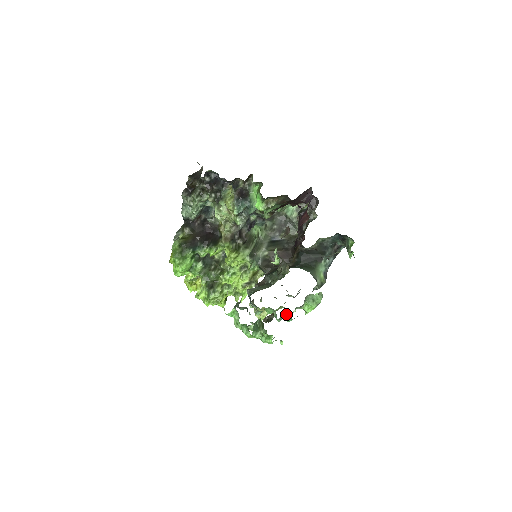
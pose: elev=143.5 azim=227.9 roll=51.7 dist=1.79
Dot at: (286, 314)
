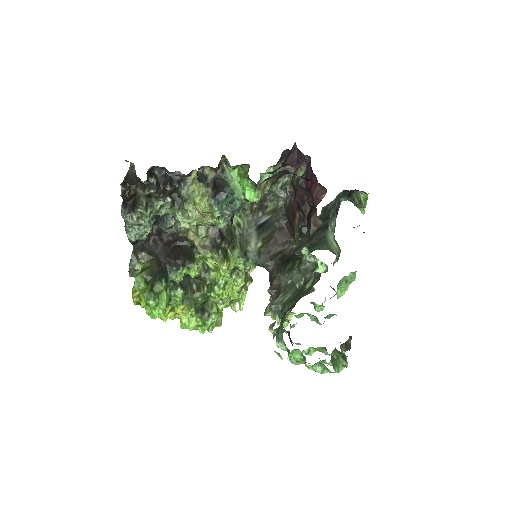
Dot at: (318, 309)
